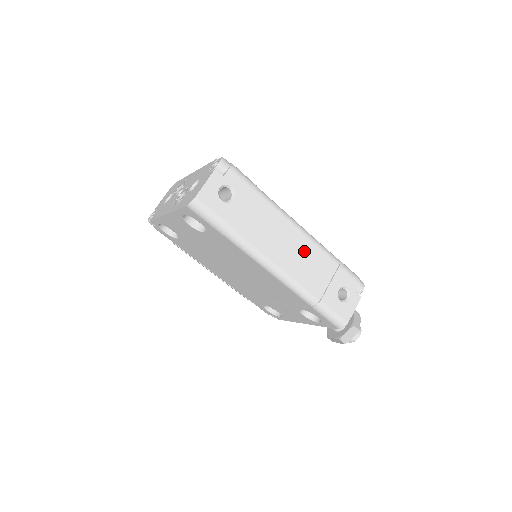
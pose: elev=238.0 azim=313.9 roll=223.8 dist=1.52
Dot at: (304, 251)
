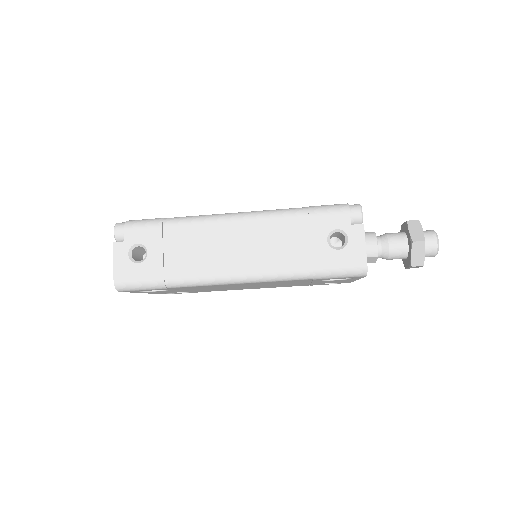
Dot at: (256, 235)
